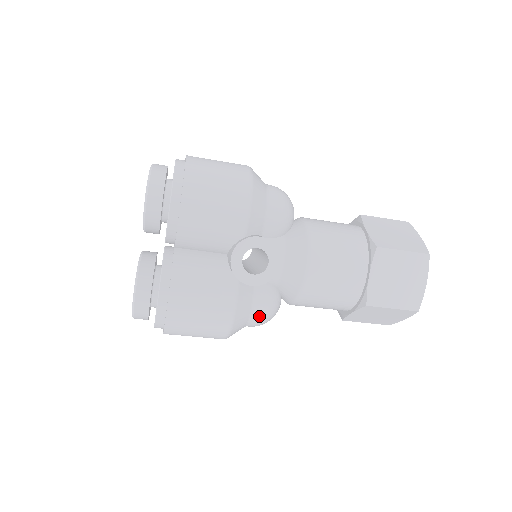
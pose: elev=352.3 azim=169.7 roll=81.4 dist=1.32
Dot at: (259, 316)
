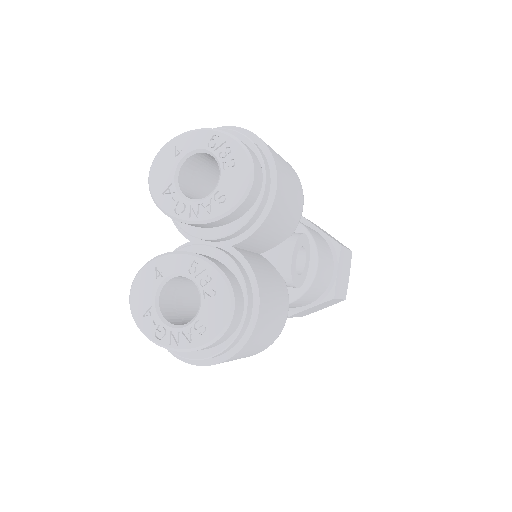
Dot at: occluded
